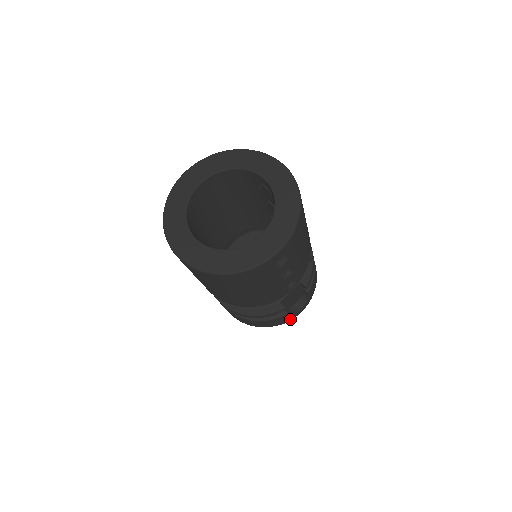
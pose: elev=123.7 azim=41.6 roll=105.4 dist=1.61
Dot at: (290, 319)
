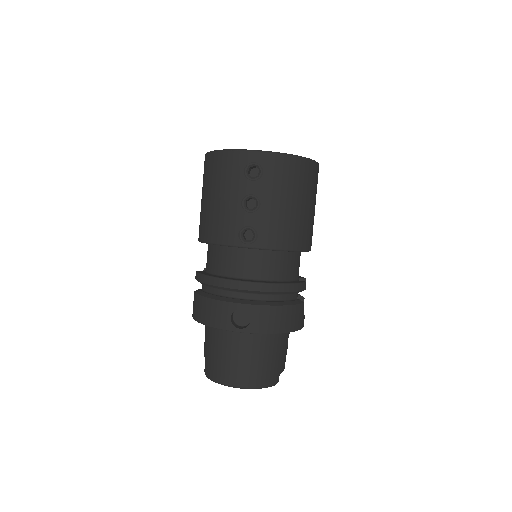
Dot at: (301, 326)
